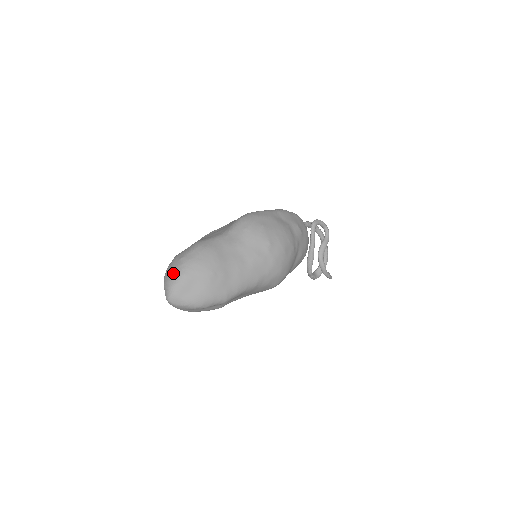
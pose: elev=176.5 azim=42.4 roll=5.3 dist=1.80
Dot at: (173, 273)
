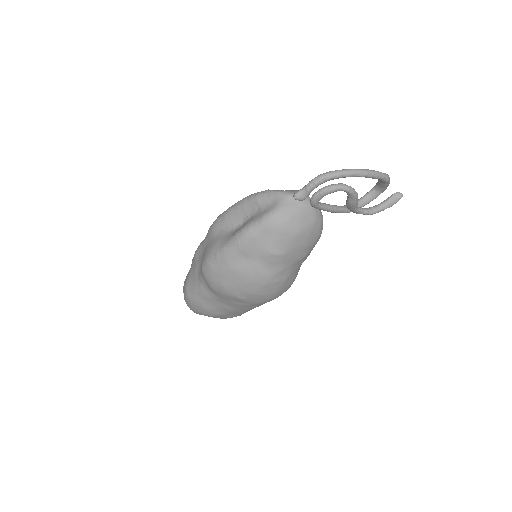
Dot at: occluded
